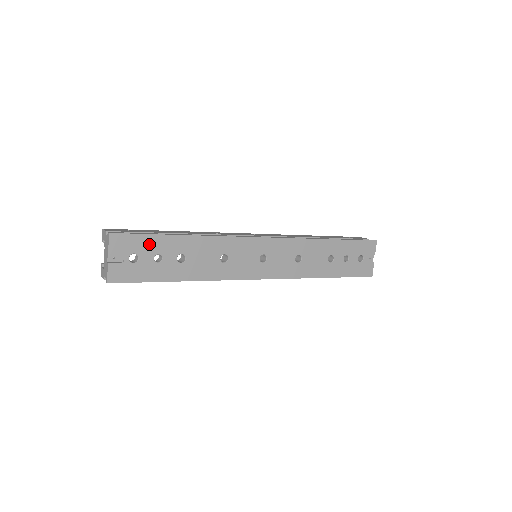
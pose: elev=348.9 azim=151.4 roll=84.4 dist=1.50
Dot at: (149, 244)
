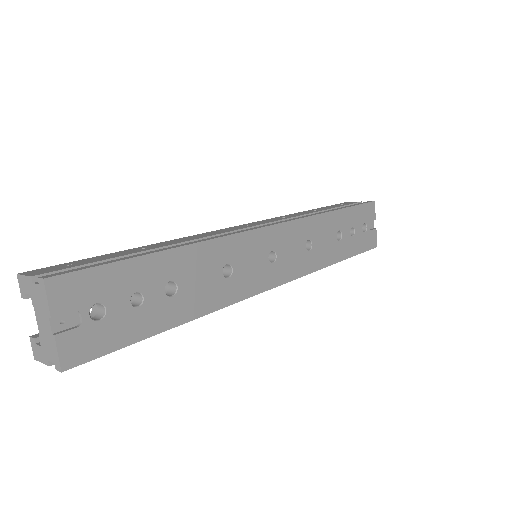
Dot at: (117, 279)
